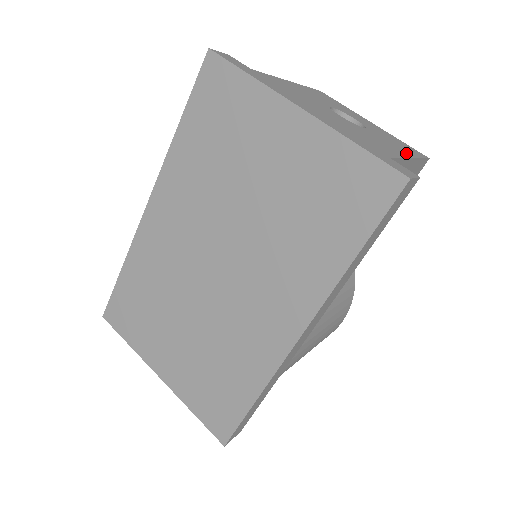
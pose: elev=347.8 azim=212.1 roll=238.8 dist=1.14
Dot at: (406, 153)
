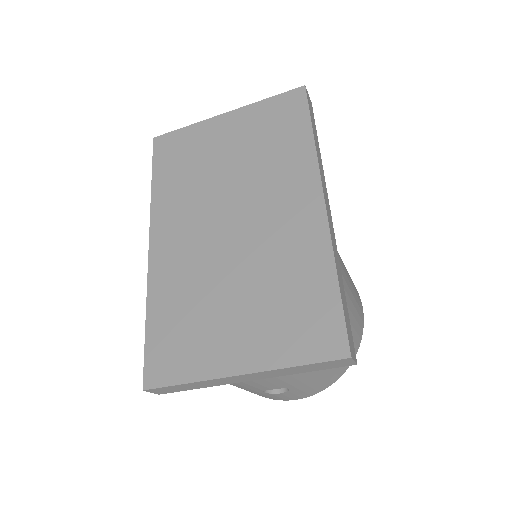
Dot at: occluded
